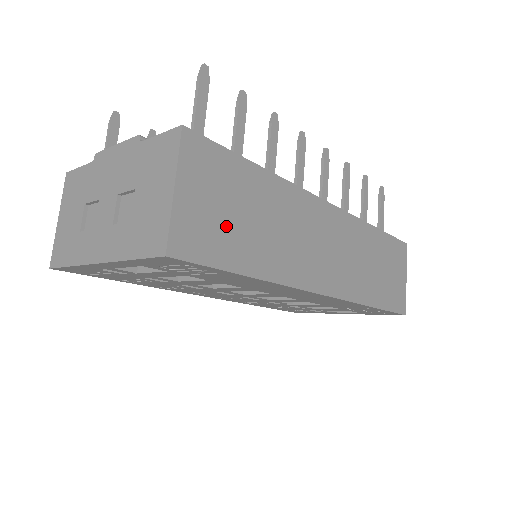
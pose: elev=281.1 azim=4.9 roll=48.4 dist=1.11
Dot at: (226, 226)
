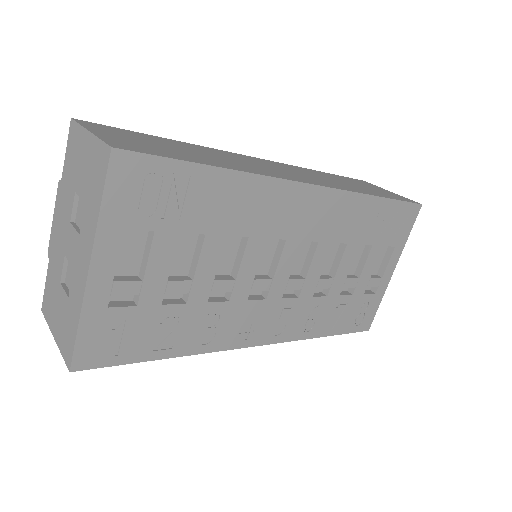
Dot at: (161, 149)
